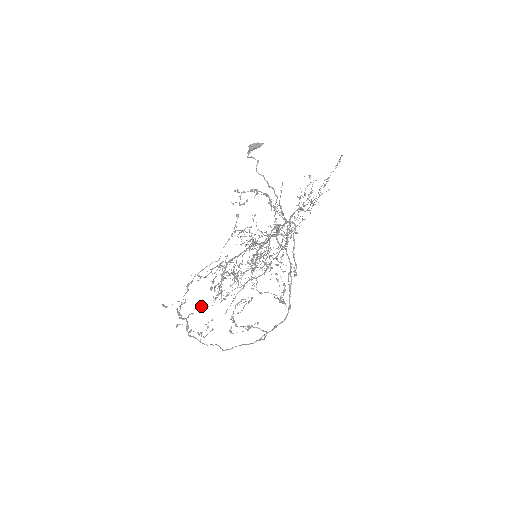
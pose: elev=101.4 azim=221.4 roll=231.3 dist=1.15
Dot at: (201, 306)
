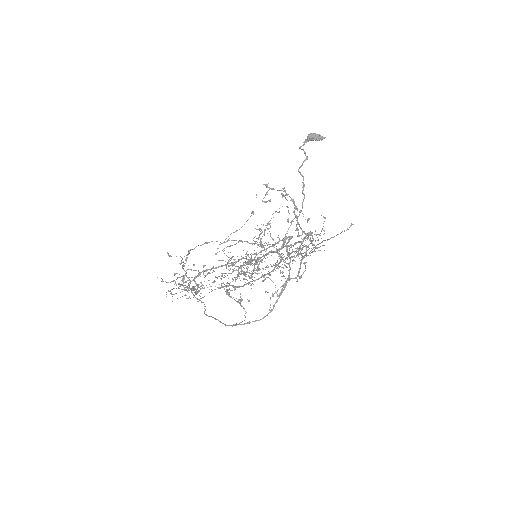
Dot at: occluded
